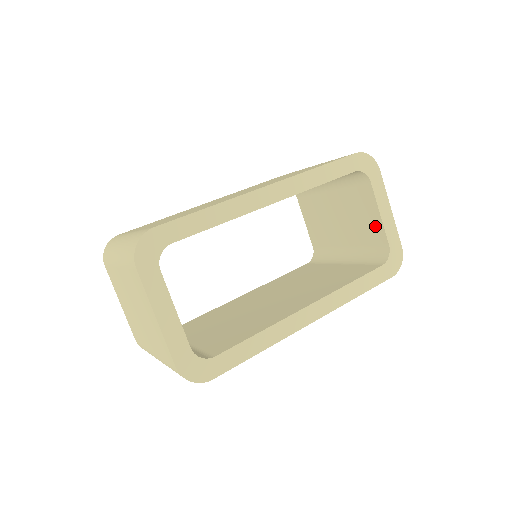
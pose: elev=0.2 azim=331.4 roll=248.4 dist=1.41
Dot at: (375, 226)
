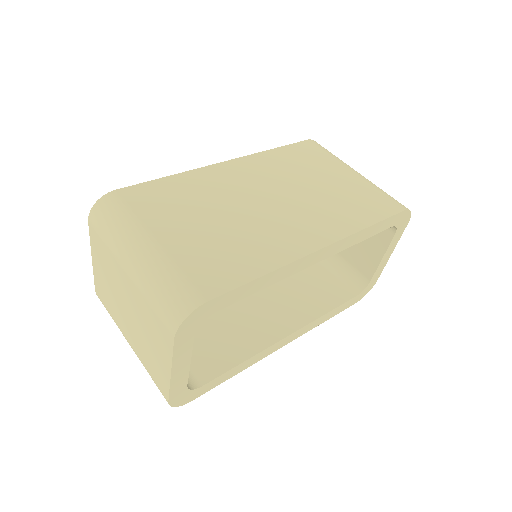
Dot at: (369, 260)
